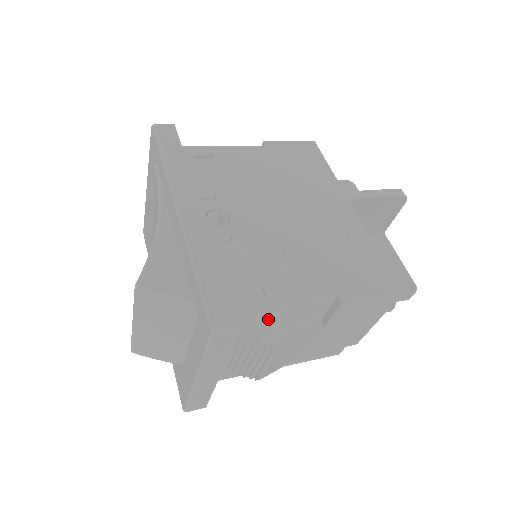
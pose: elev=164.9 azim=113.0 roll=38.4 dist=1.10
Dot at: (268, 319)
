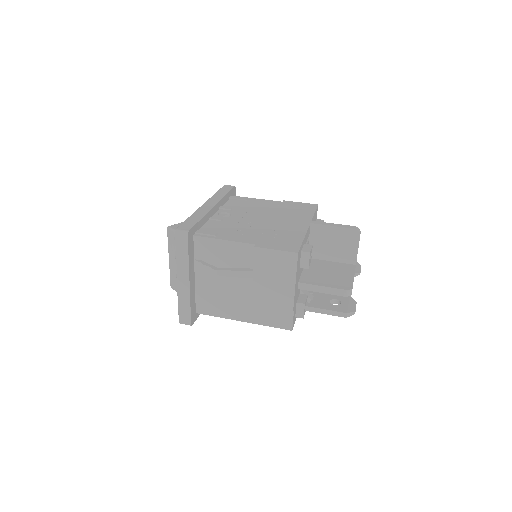
Dot at: (218, 252)
